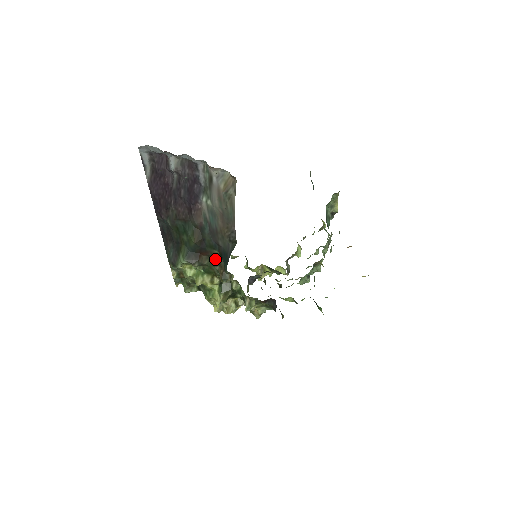
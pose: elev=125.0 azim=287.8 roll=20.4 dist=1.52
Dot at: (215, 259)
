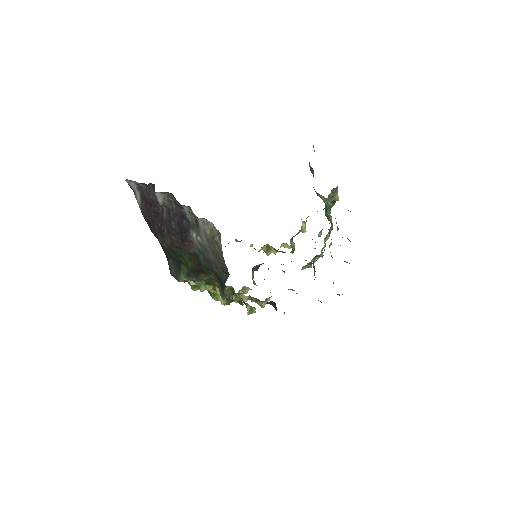
Dot at: (213, 277)
